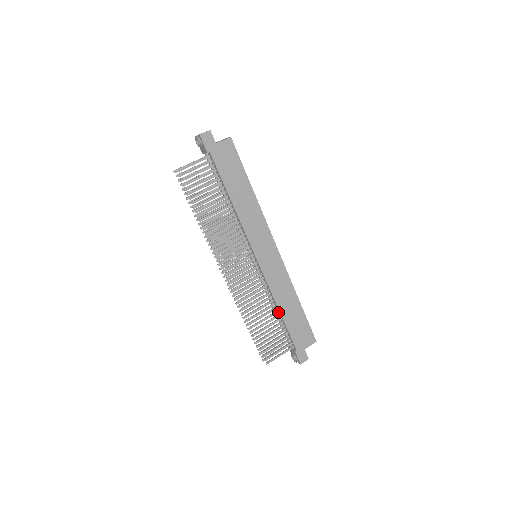
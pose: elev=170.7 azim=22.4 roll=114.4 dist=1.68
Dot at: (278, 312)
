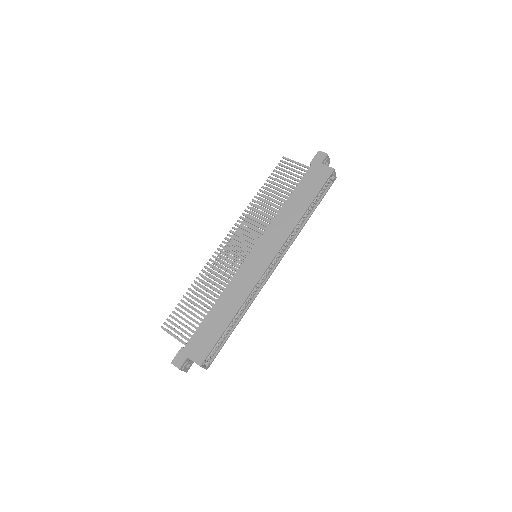
Dot at: occluded
